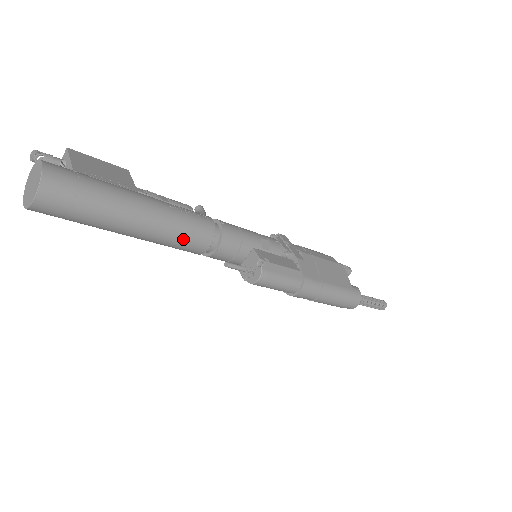
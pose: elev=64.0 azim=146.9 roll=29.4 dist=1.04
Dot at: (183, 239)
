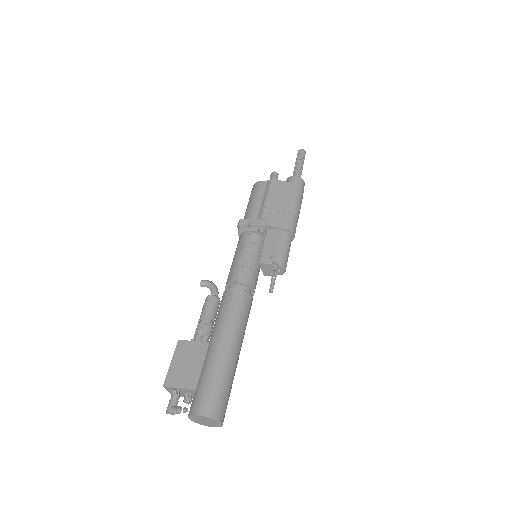
Dot at: (247, 318)
